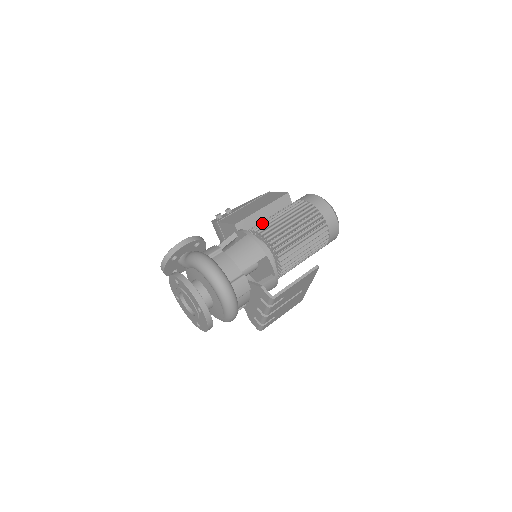
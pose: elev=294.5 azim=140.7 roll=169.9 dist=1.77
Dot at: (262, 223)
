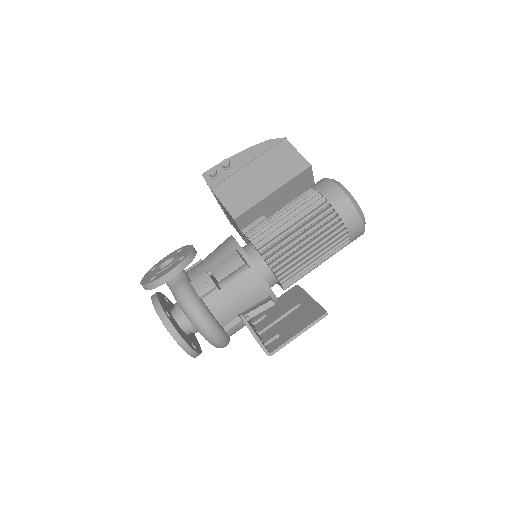
Dot at: (270, 236)
